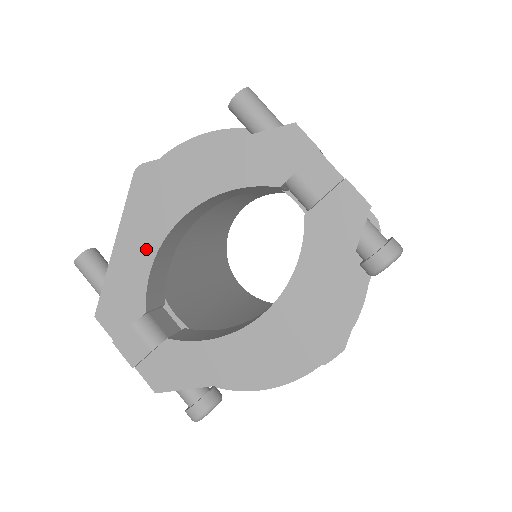
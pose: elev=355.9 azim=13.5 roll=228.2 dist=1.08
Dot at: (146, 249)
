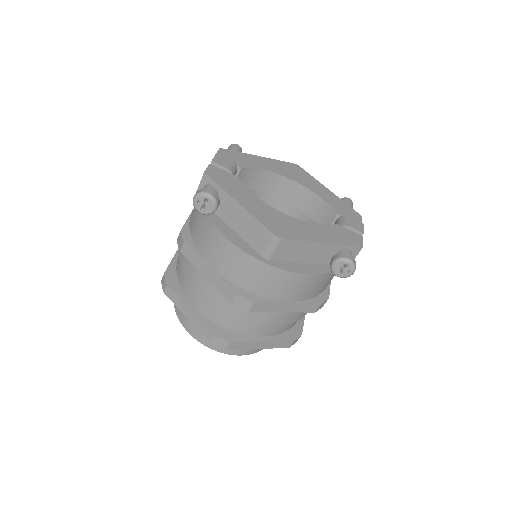
Dot at: (269, 168)
